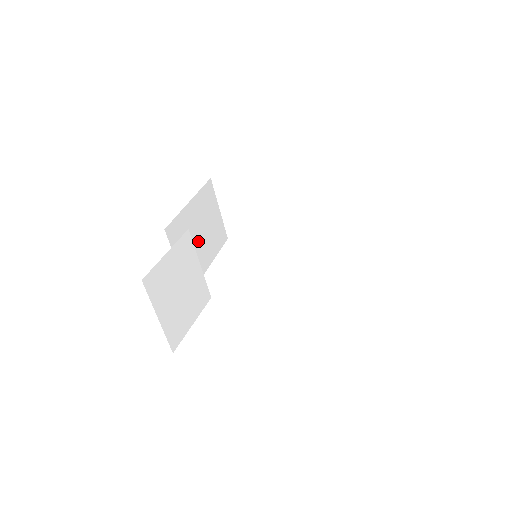
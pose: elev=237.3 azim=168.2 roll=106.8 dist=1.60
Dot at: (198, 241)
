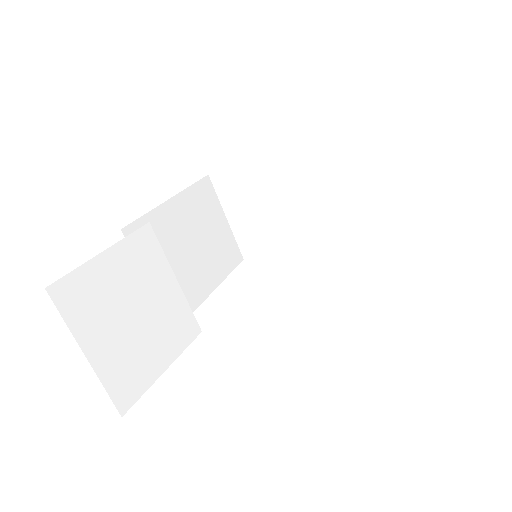
Dot at: (189, 255)
